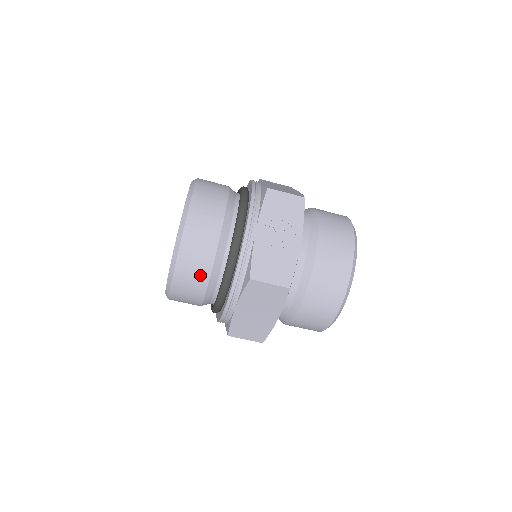
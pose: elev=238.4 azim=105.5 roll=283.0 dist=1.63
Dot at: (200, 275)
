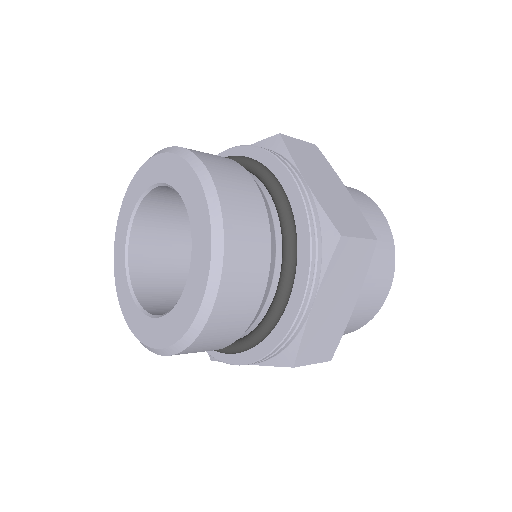
Dot at: occluded
